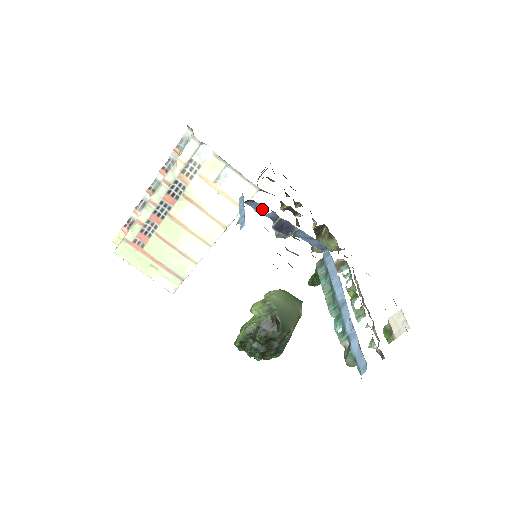
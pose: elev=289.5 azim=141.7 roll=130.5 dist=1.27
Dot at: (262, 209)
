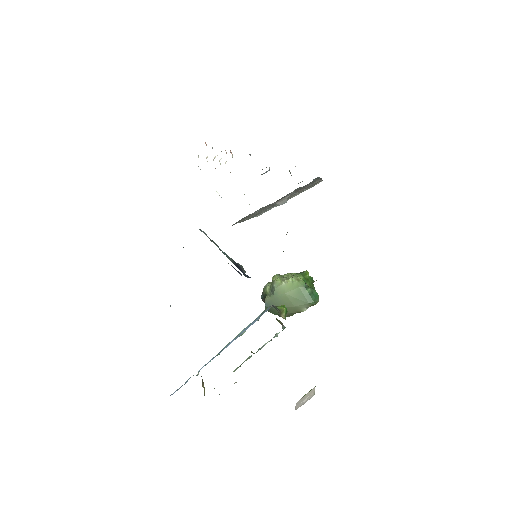
Dot at: occluded
